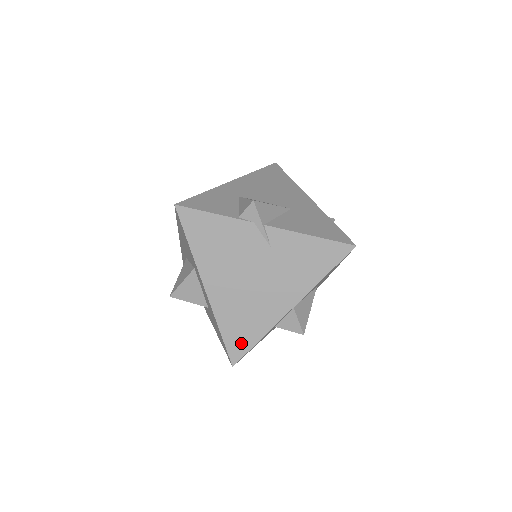
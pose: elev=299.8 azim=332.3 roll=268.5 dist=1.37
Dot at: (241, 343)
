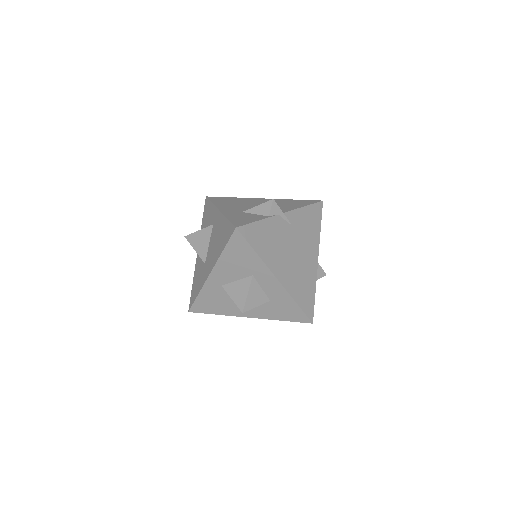
Dot at: (309, 303)
